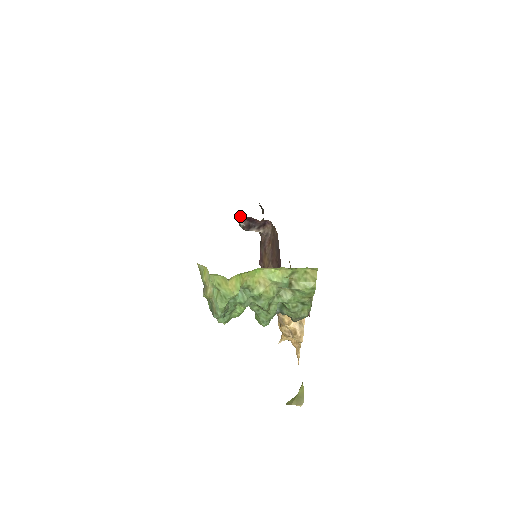
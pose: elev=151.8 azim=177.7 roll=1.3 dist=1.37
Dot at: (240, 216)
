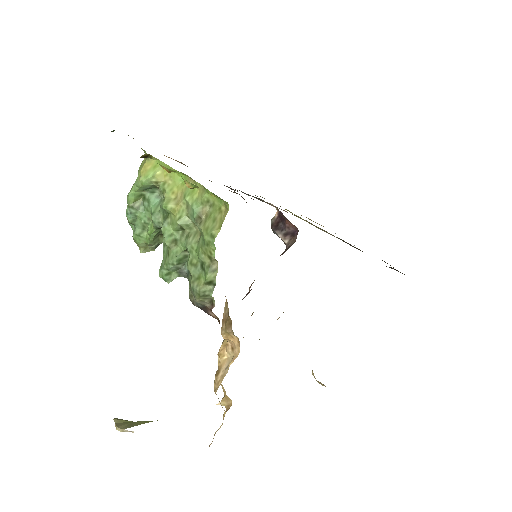
Dot at: (277, 210)
